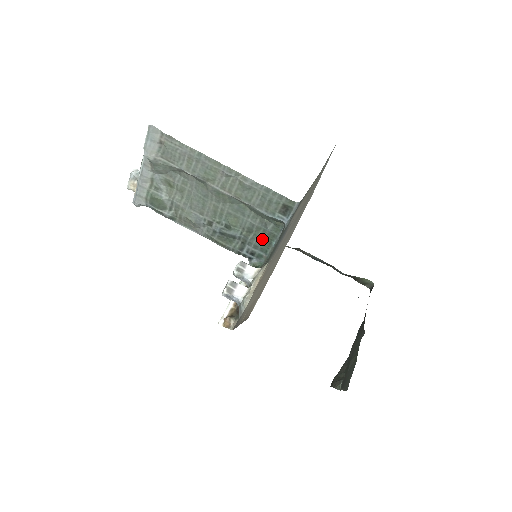
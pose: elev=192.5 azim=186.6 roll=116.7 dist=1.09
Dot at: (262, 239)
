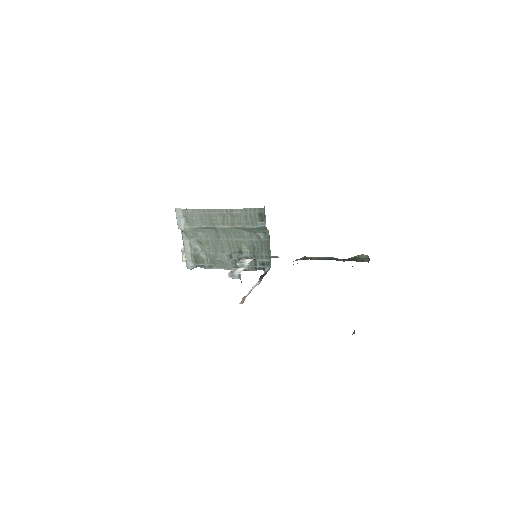
Dot at: (263, 249)
